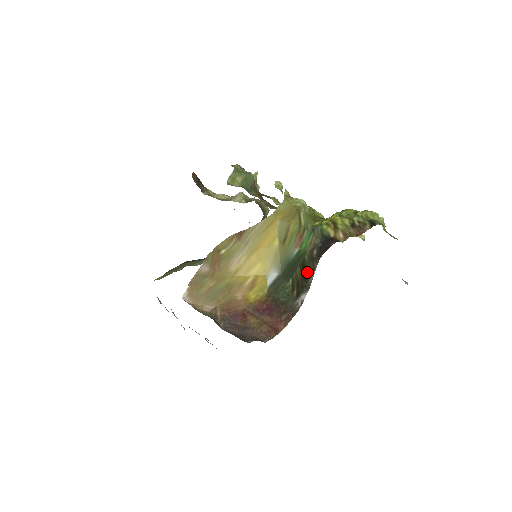
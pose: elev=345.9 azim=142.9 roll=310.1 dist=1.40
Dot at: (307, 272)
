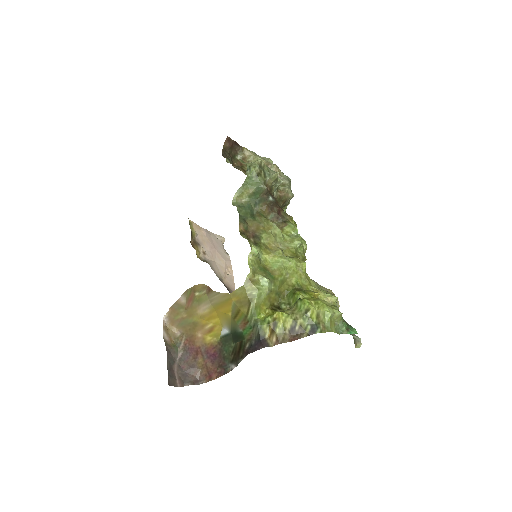
Dot at: (240, 353)
